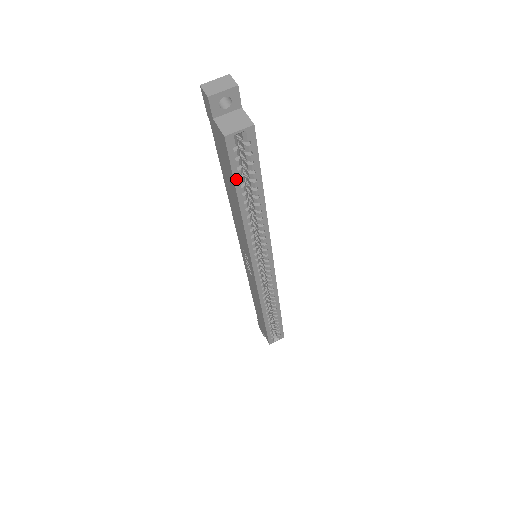
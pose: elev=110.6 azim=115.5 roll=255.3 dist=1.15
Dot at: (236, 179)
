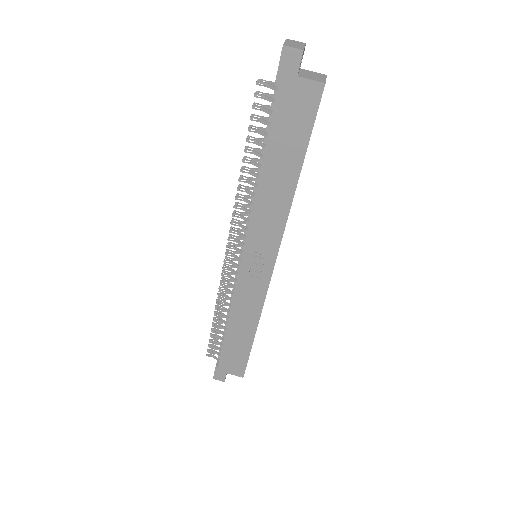
Dot at: (310, 136)
